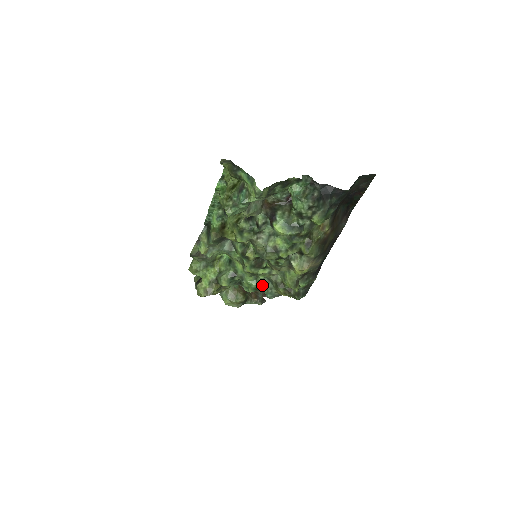
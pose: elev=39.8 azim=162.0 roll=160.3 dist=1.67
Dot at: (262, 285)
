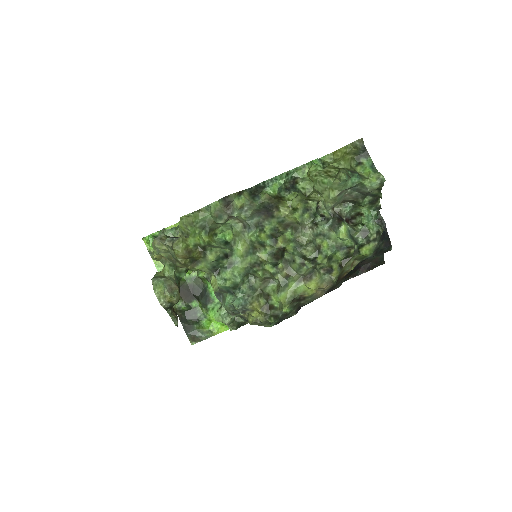
Dot at: (241, 287)
